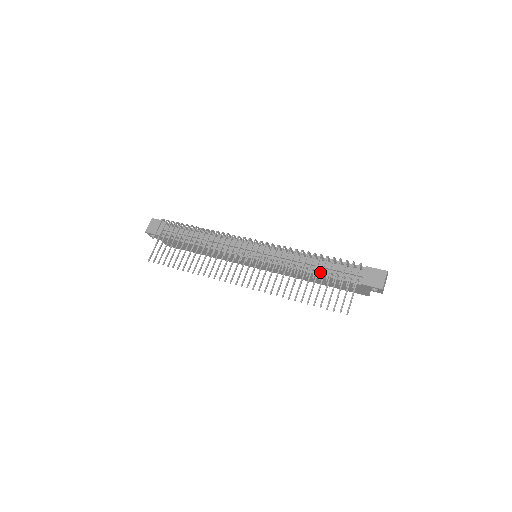
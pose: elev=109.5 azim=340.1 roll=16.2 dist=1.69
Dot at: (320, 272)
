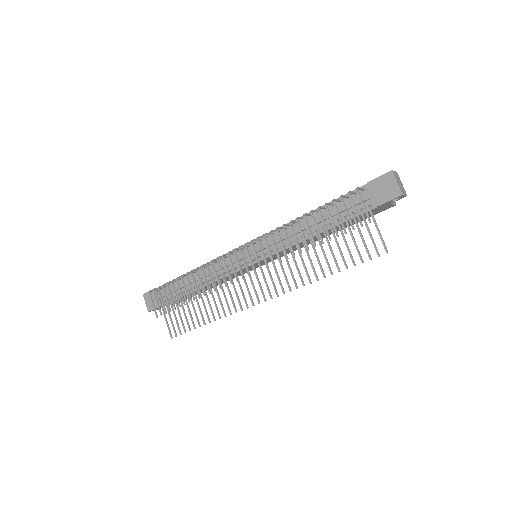
Dot at: (326, 226)
